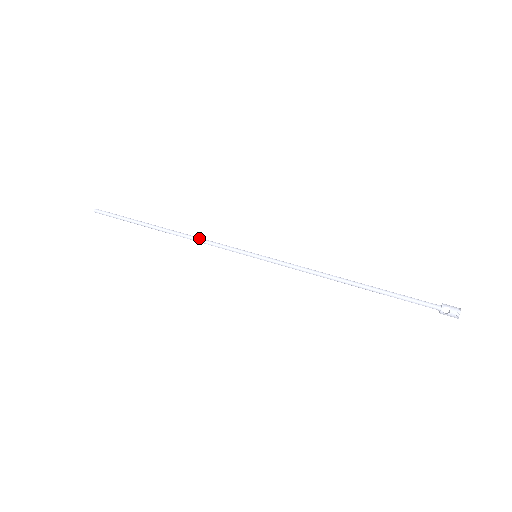
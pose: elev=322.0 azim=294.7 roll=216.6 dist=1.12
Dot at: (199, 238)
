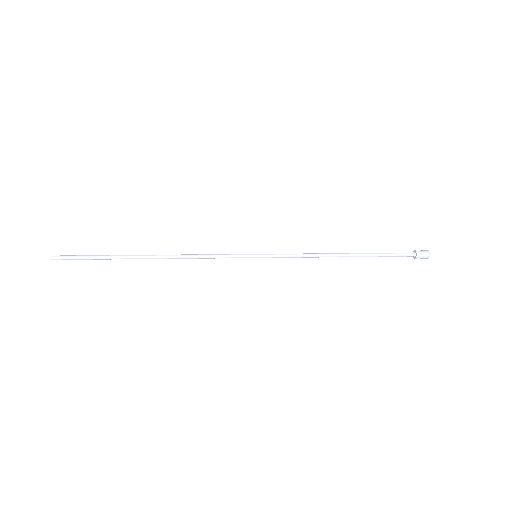
Dot at: (193, 255)
